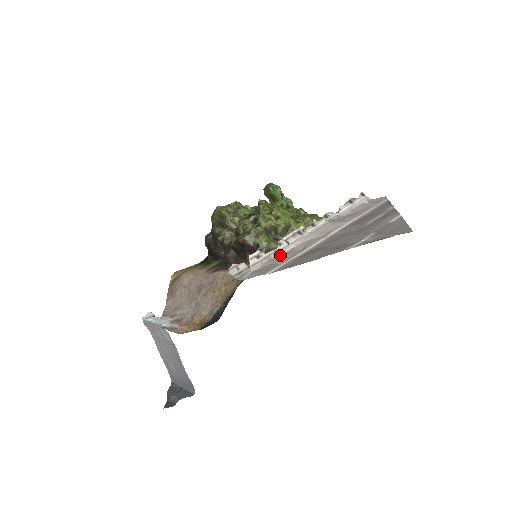
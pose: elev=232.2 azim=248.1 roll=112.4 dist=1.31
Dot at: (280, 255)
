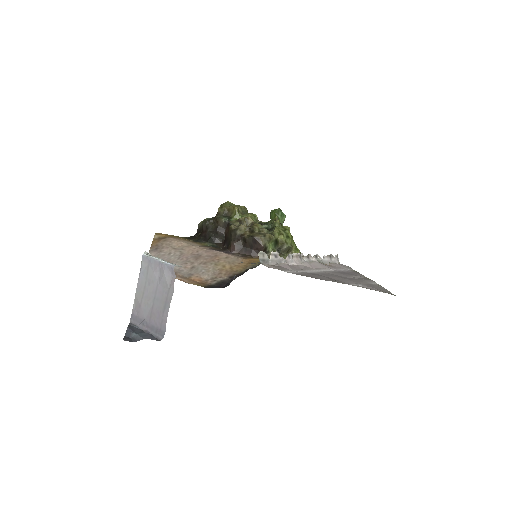
Dot at: occluded
